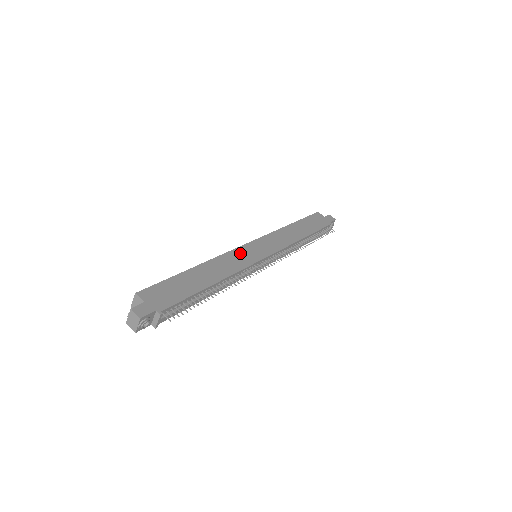
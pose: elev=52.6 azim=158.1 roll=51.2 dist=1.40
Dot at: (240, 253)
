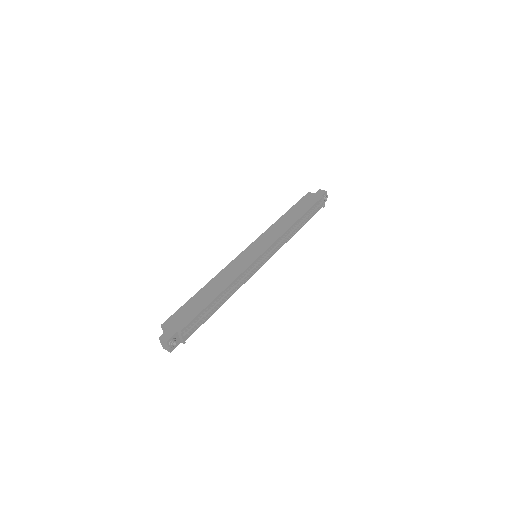
Dot at: (239, 260)
